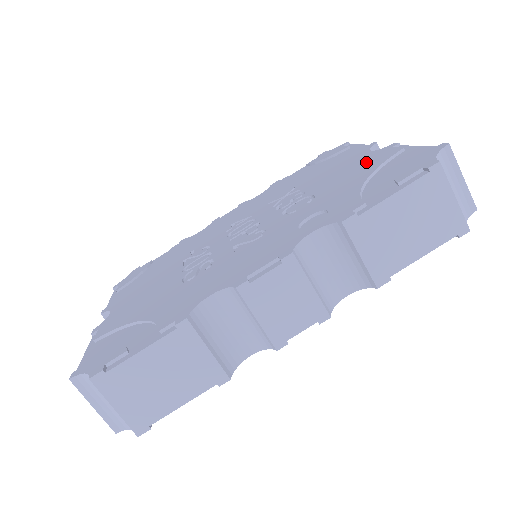
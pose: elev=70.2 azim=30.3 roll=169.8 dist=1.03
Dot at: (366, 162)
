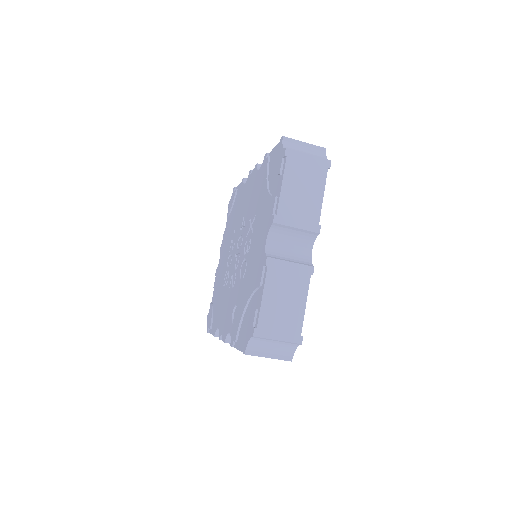
Dot at: (257, 265)
